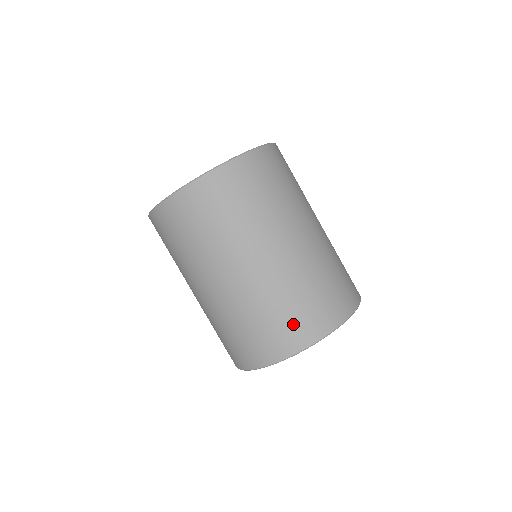
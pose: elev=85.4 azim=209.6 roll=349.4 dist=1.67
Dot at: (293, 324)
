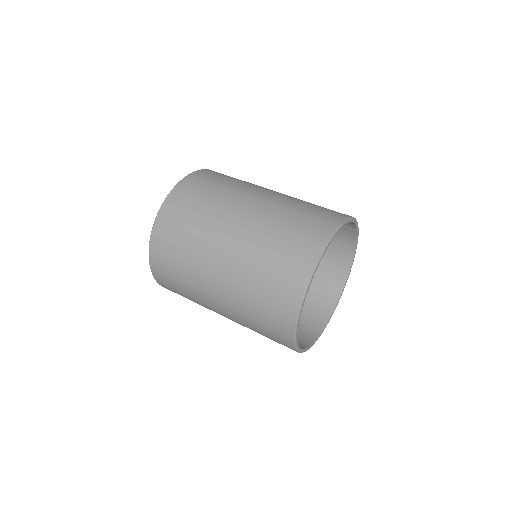
Dot at: (303, 234)
